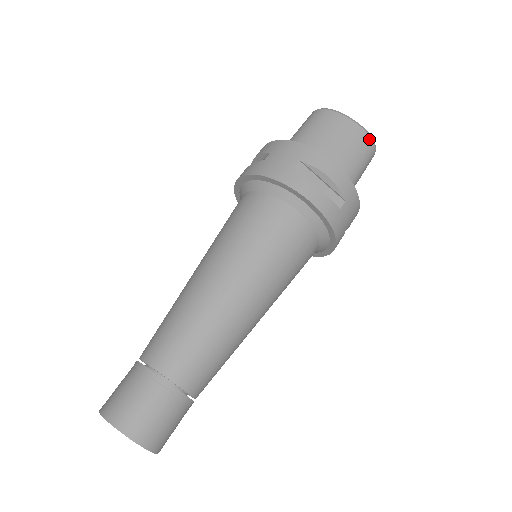
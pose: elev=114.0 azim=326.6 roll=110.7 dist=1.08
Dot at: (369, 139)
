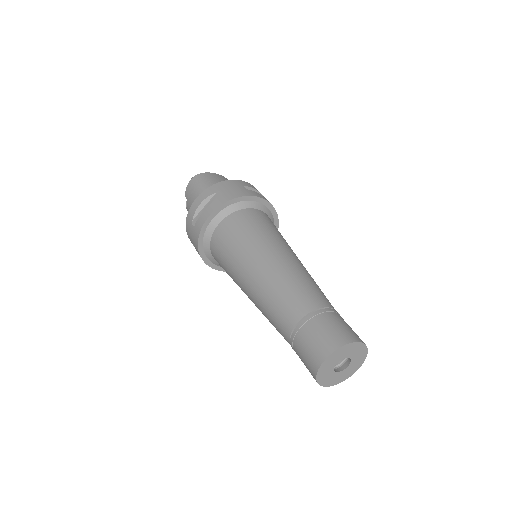
Dot at: occluded
